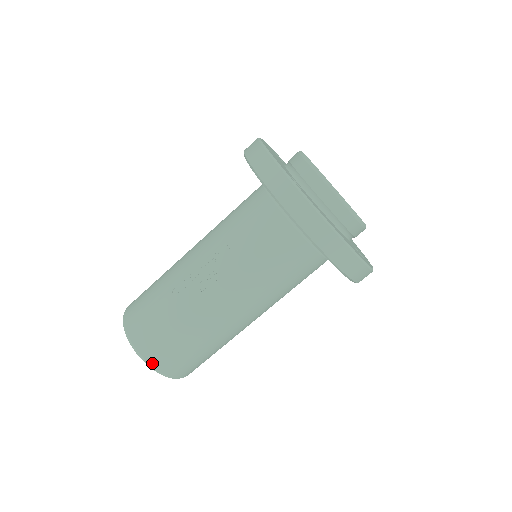
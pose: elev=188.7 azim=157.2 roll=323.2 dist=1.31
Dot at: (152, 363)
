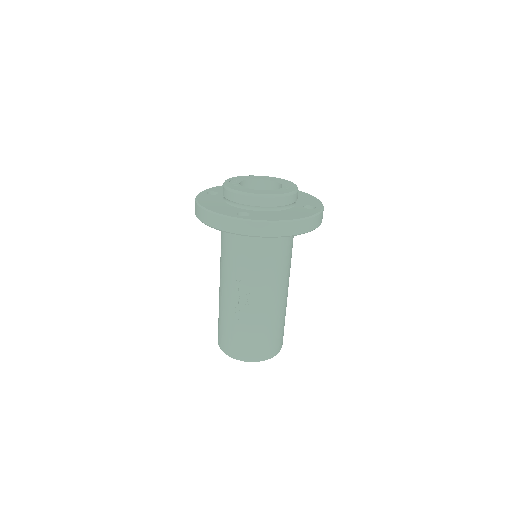
Dot at: (261, 359)
